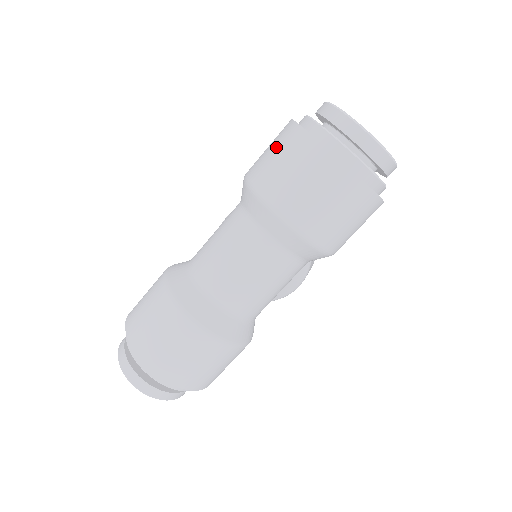
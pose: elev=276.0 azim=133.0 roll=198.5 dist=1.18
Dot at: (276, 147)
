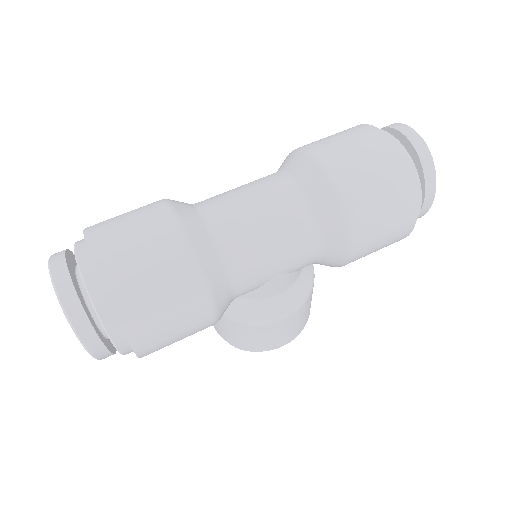
Dot at: occluded
